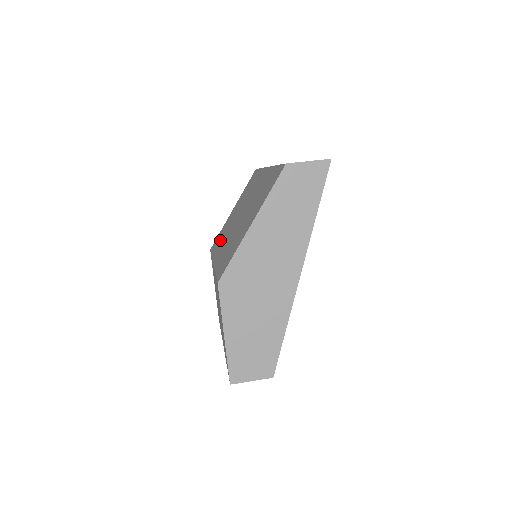
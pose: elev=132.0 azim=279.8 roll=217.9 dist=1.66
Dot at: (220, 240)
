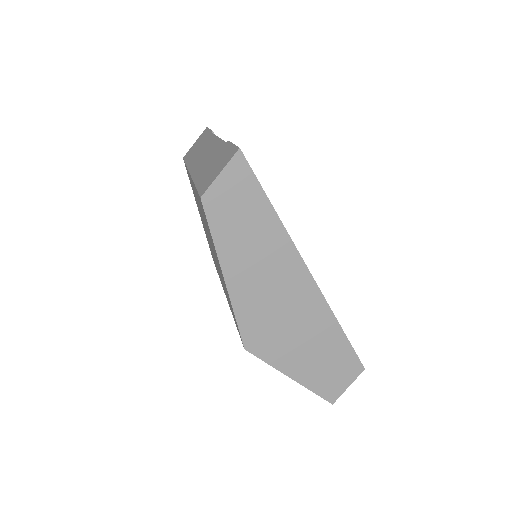
Dot at: occluded
